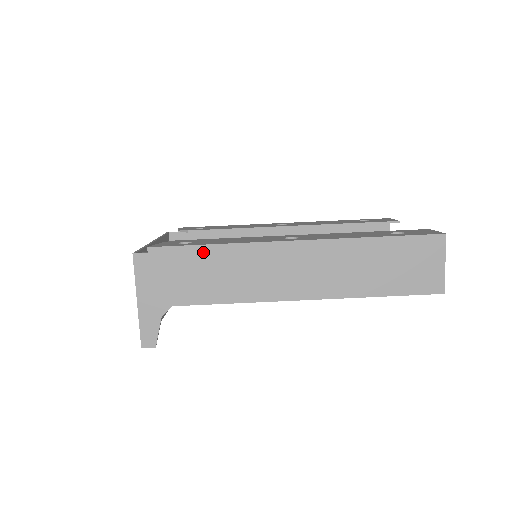
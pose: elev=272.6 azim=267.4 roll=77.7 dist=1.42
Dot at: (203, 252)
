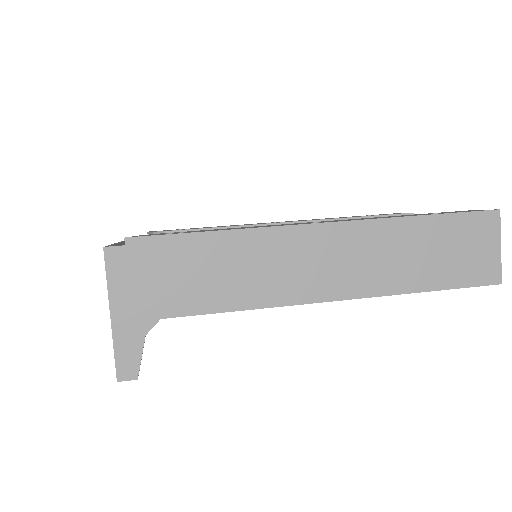
Dot at: (202, 242)
